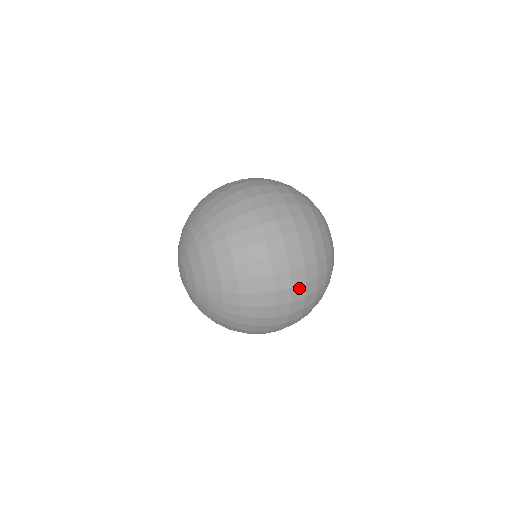
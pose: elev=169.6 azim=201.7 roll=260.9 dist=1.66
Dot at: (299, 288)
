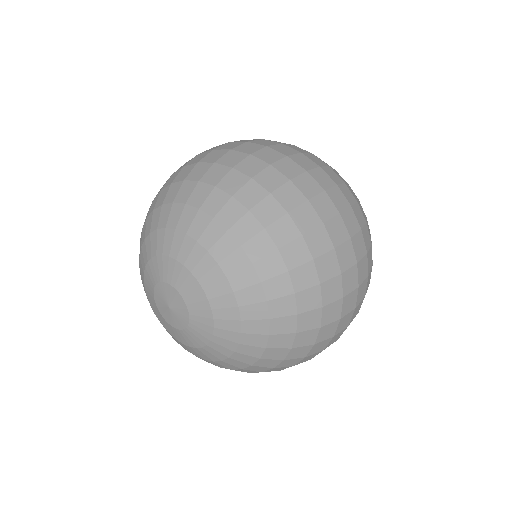
Dot at: (359, 305)
